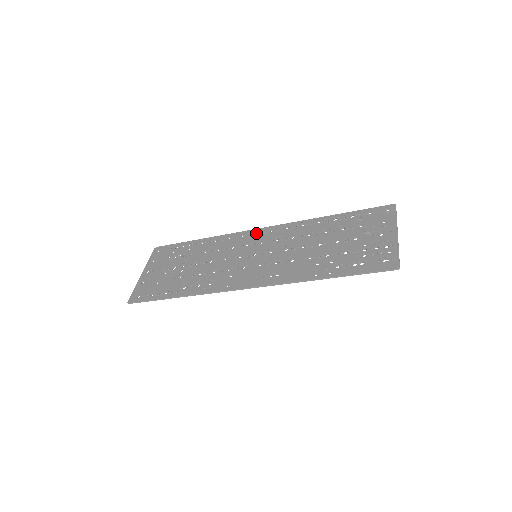
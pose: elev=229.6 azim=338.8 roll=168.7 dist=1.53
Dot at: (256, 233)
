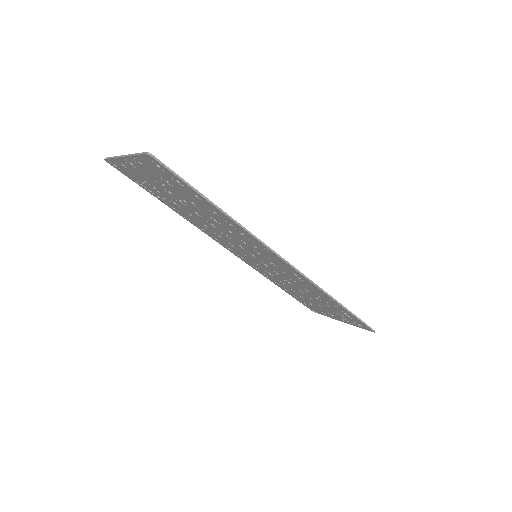
Dot at: (228, 247)
